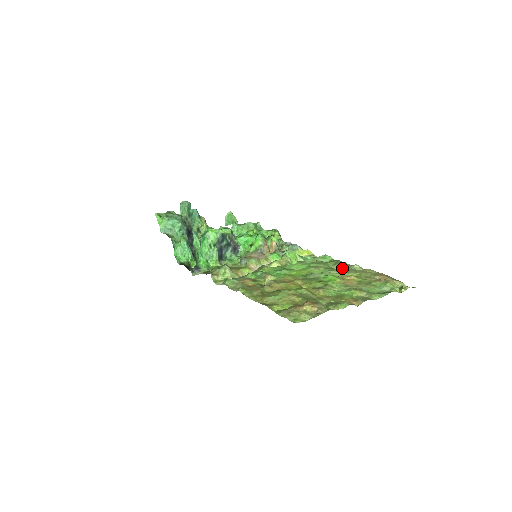
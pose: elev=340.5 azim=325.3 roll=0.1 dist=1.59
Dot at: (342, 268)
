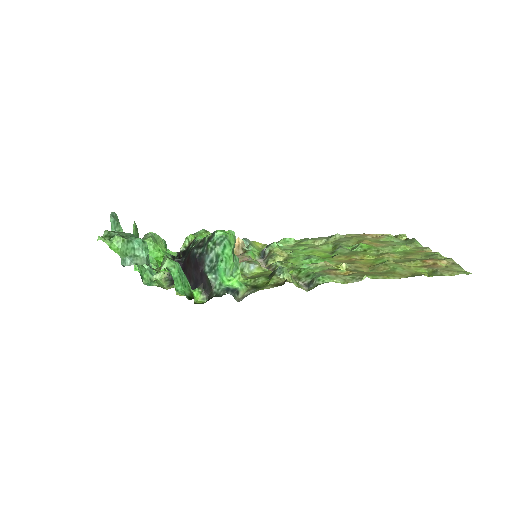
Dot at: (328, 241)
